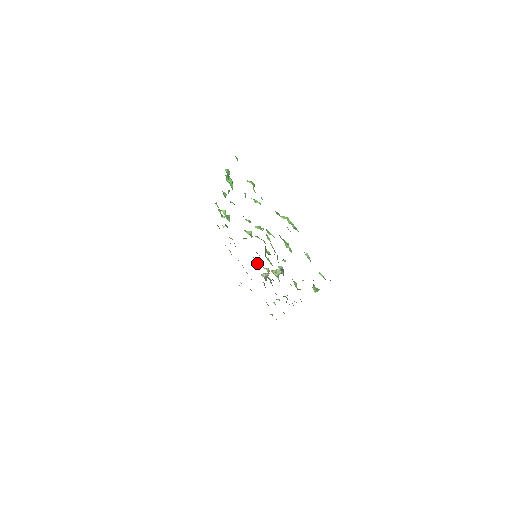
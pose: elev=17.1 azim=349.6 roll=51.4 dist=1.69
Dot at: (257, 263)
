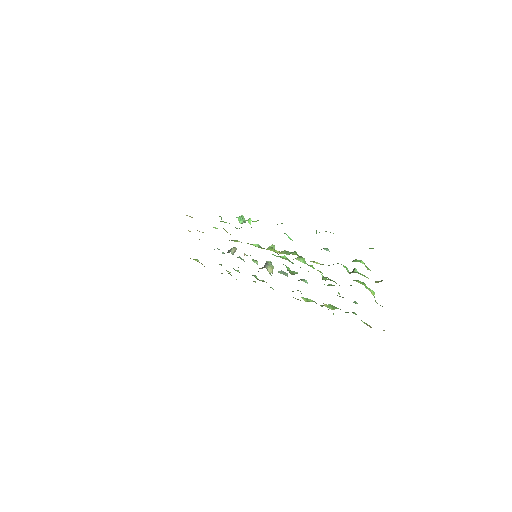
Dot at: (246, 255)
